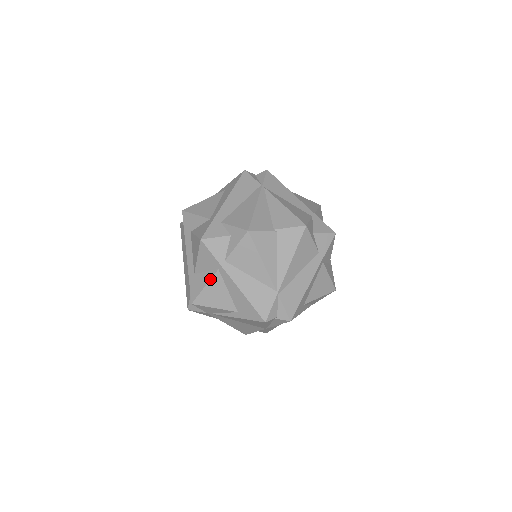
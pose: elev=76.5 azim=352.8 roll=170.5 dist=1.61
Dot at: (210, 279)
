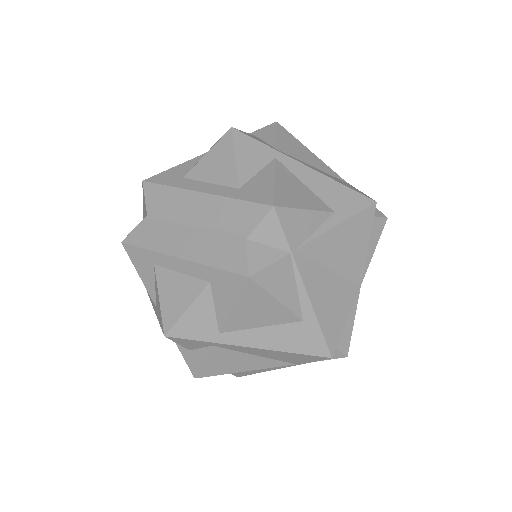
Dot at: (274, 170)
